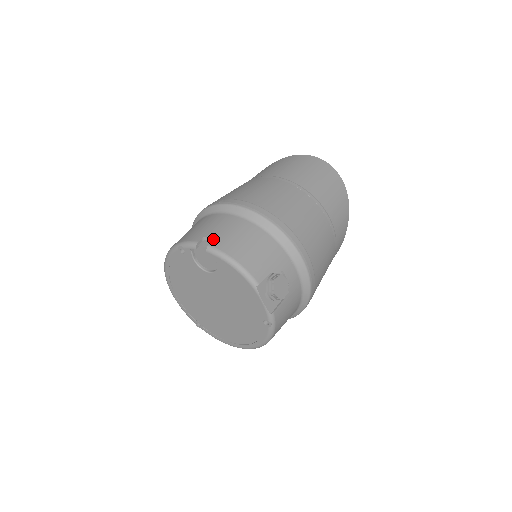
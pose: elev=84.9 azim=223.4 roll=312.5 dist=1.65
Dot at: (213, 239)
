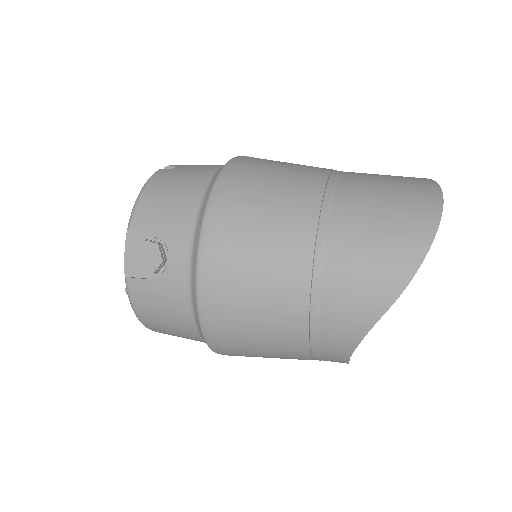
Dot at: (170, 169)
